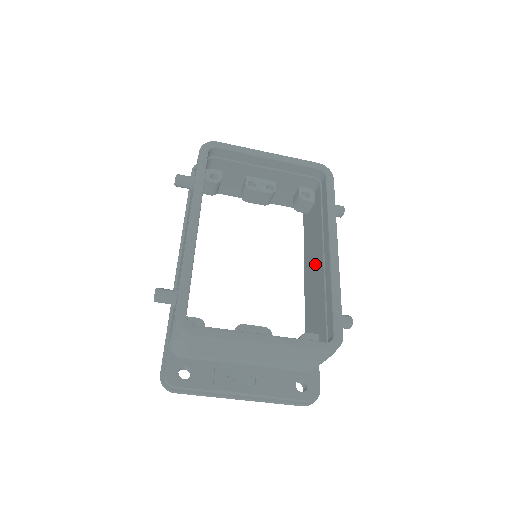
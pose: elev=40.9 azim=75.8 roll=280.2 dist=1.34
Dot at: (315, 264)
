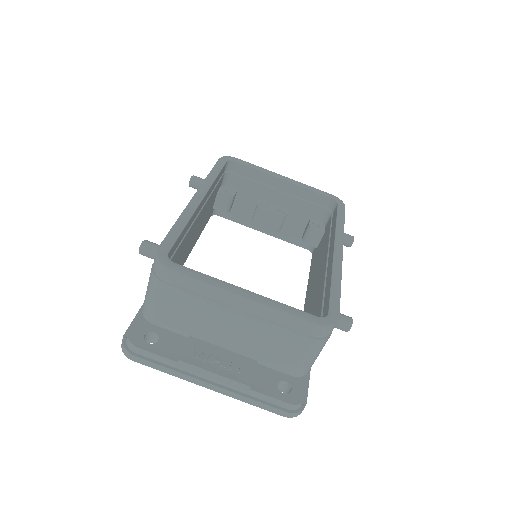
Dot at: (318, 276)
